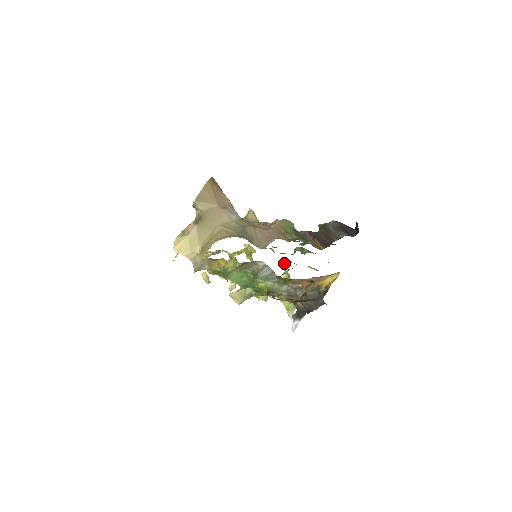
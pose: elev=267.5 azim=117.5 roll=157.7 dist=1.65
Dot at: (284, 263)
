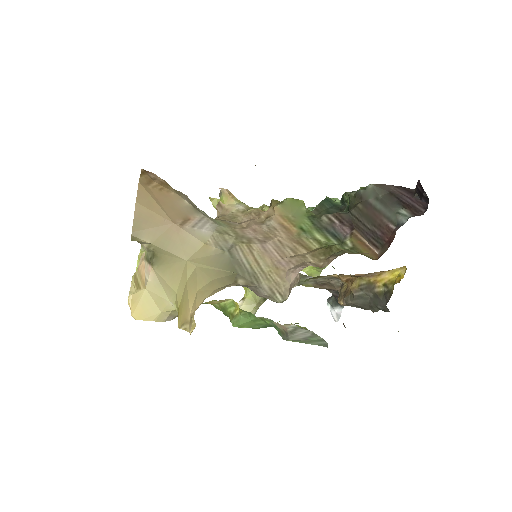
Dot at: occluded
